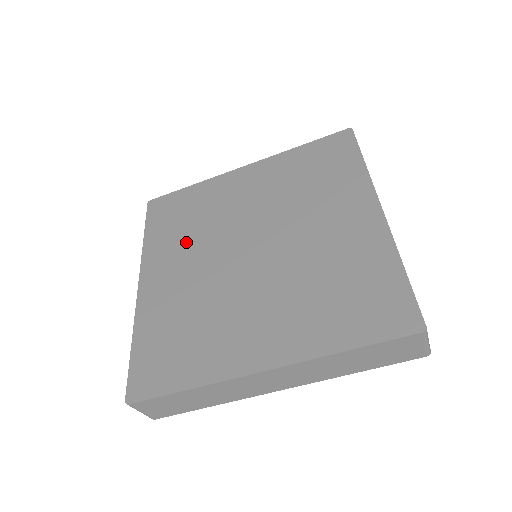
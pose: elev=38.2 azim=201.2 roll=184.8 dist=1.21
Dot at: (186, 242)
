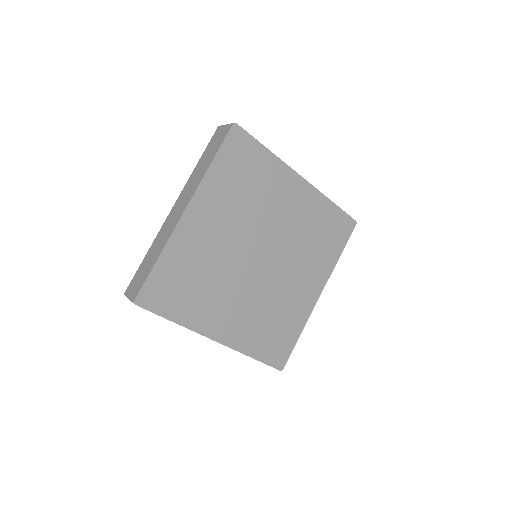
Dot at: (234, 206)
